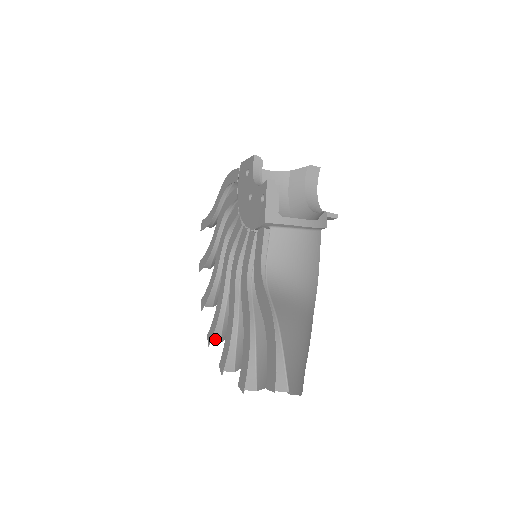
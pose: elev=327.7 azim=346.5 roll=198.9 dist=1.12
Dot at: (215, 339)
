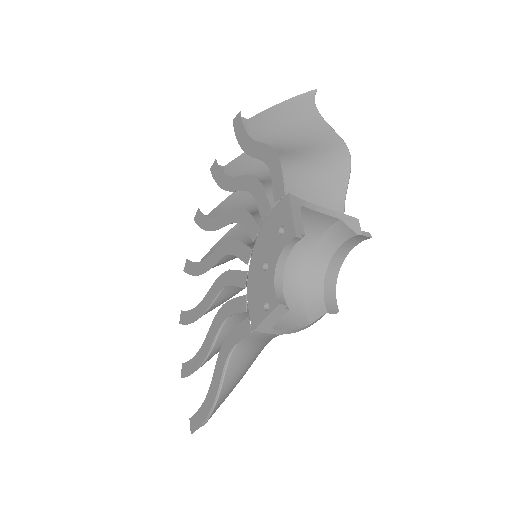
Dot at: occluded
